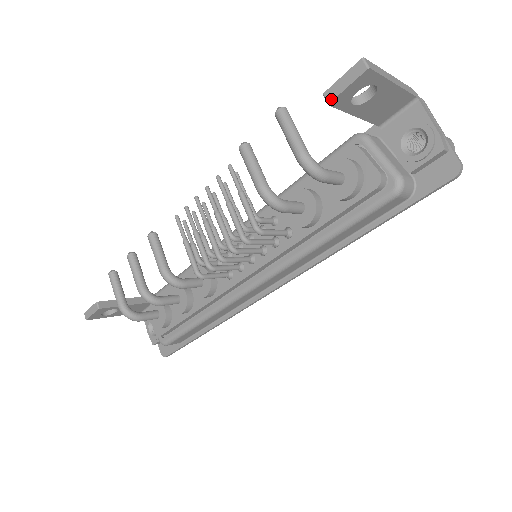
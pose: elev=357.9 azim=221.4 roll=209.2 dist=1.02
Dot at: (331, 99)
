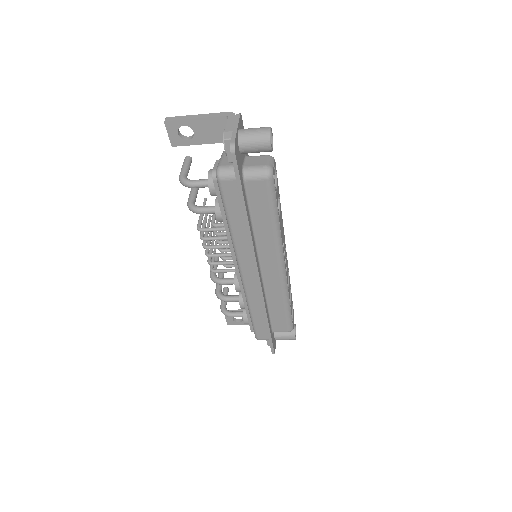
Dot at: (171, 143)
